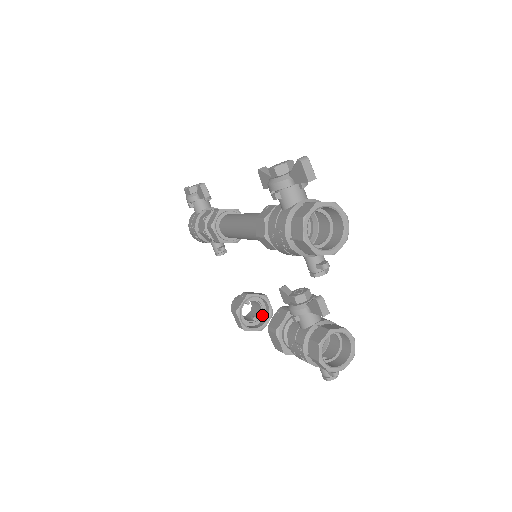
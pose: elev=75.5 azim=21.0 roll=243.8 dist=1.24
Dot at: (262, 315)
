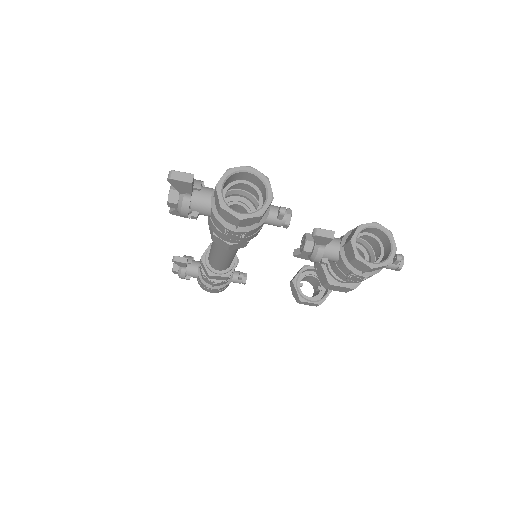
Dot at: occluded
